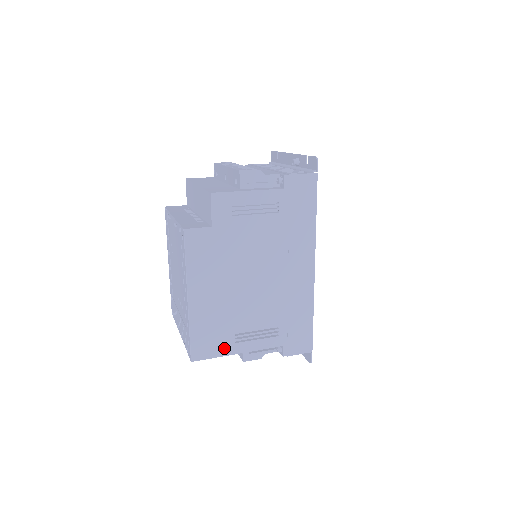
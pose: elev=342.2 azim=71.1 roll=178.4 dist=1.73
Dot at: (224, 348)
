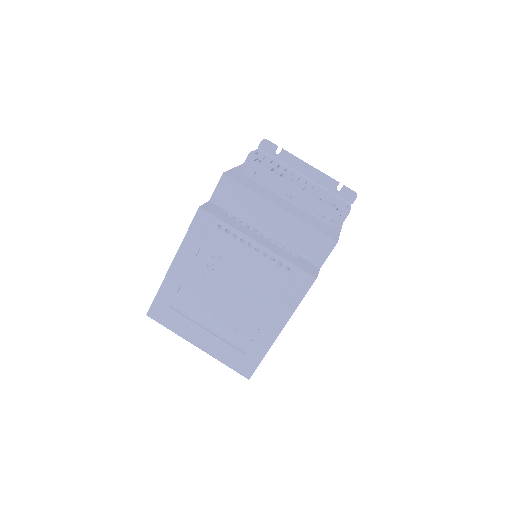
Dot at: occluded
